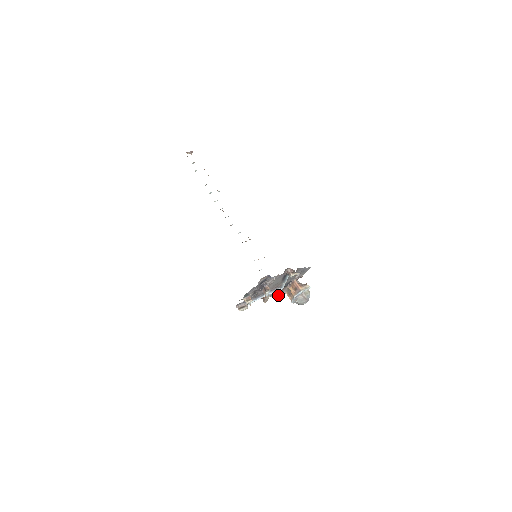
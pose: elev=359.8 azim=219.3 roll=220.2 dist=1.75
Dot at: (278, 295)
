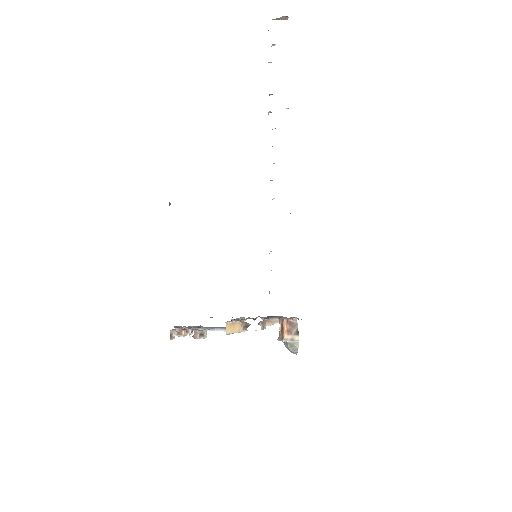
Dot at: (273, 319)
